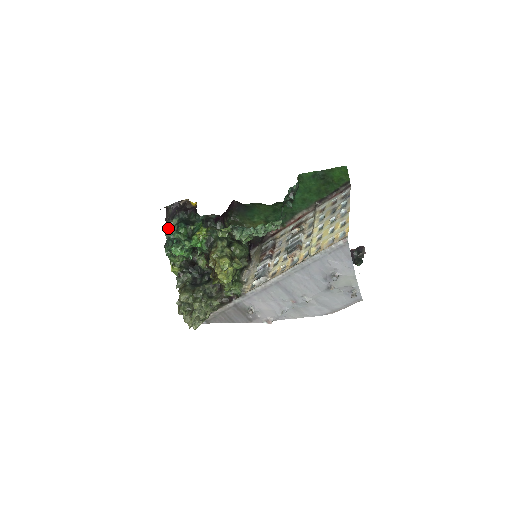
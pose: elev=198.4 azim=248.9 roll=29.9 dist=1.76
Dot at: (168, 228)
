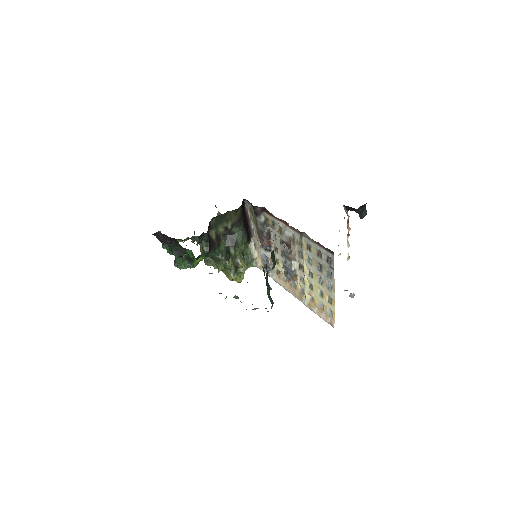
Dot at: occluded
